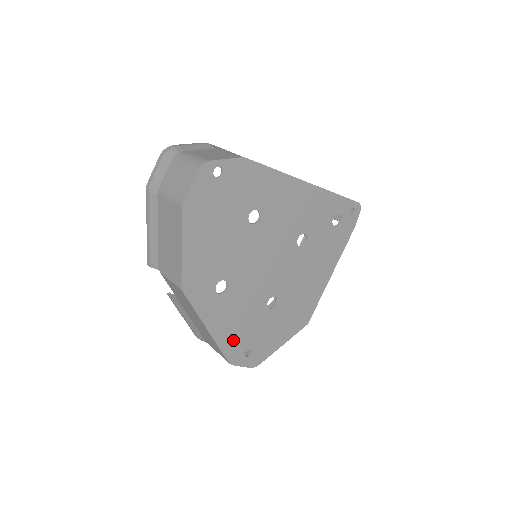
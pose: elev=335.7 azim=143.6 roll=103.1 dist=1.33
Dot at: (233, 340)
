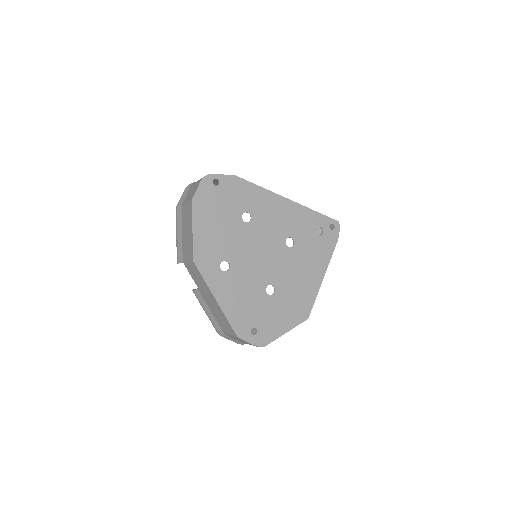
Dot at: (239, 315)
